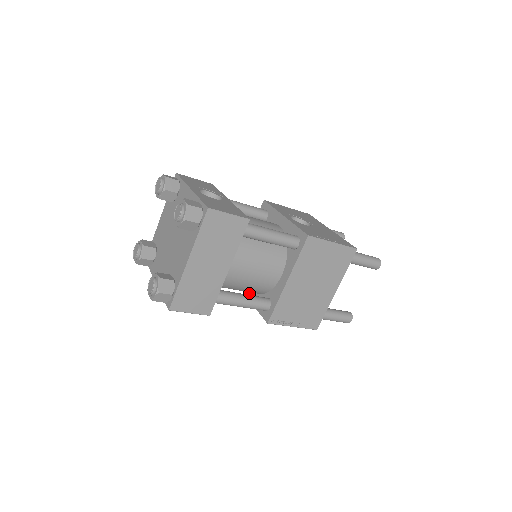
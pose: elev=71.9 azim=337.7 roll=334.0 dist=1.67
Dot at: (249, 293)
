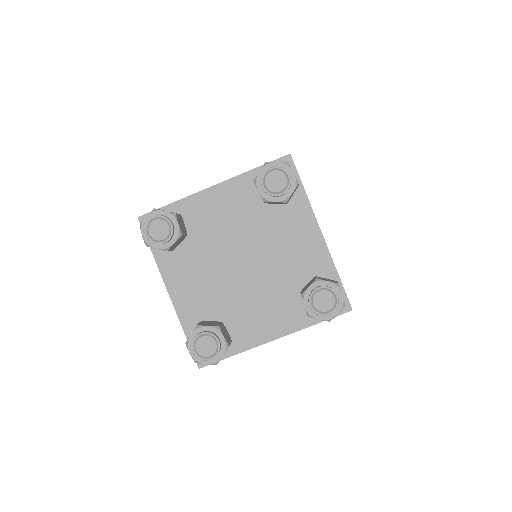
Dot at: occluded
